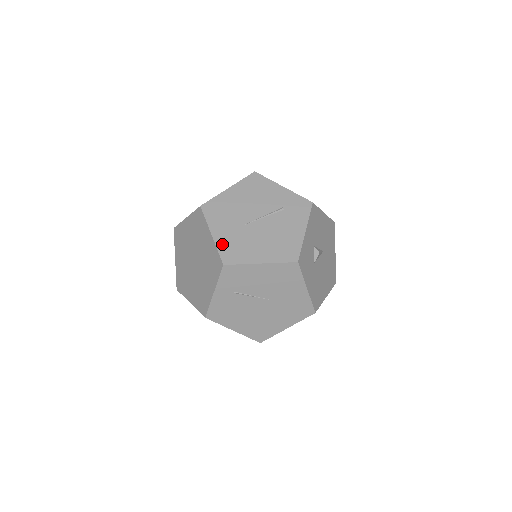
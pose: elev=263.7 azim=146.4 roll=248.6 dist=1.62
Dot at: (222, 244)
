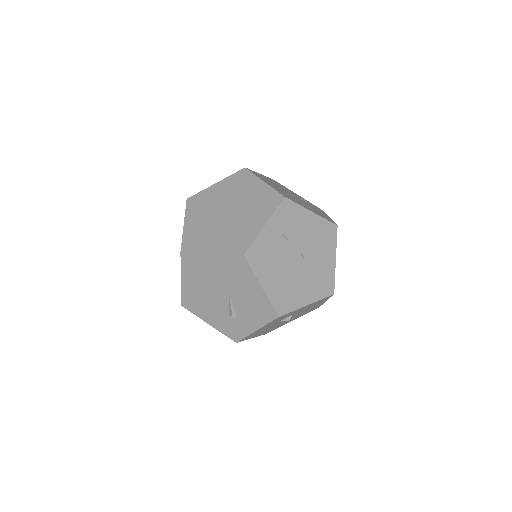
Dot at: (276, 189)
